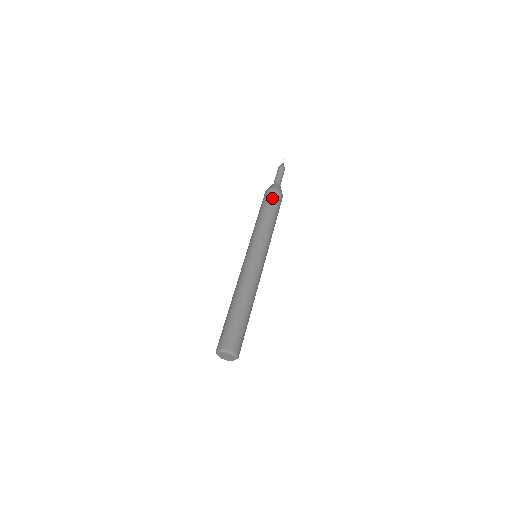
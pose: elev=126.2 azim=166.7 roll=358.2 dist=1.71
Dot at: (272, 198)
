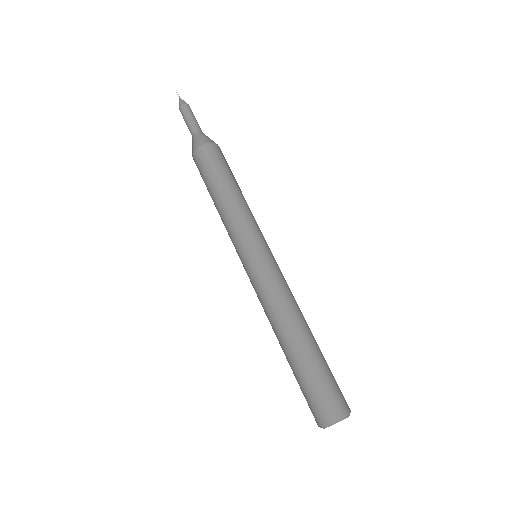
Dot at: (212, 161)
